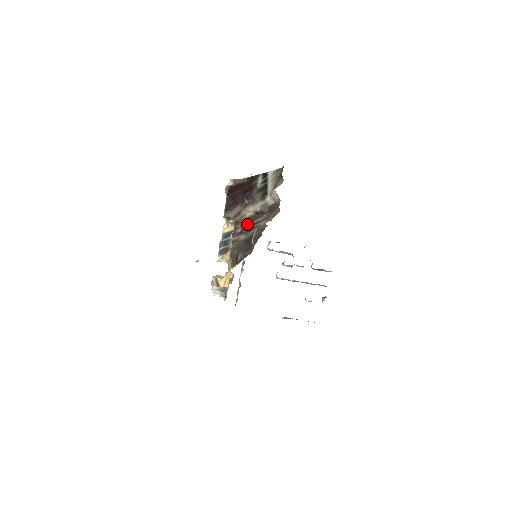
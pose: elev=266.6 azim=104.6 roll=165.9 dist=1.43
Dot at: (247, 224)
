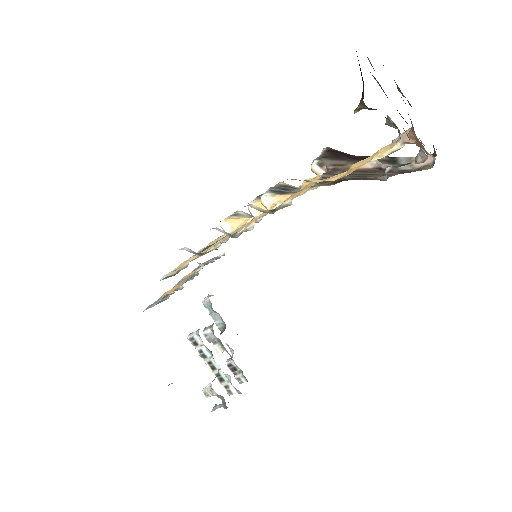
Dot at: (356, 172)
